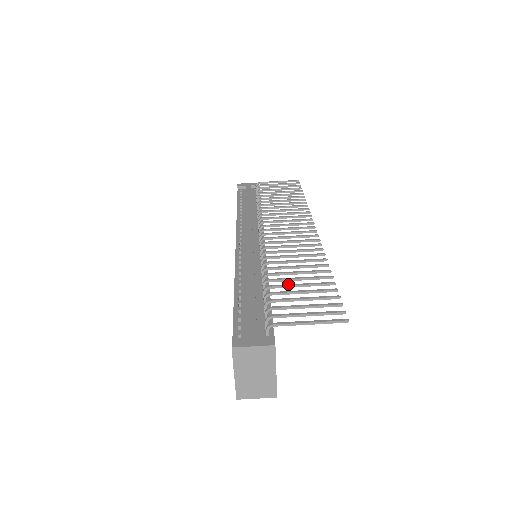
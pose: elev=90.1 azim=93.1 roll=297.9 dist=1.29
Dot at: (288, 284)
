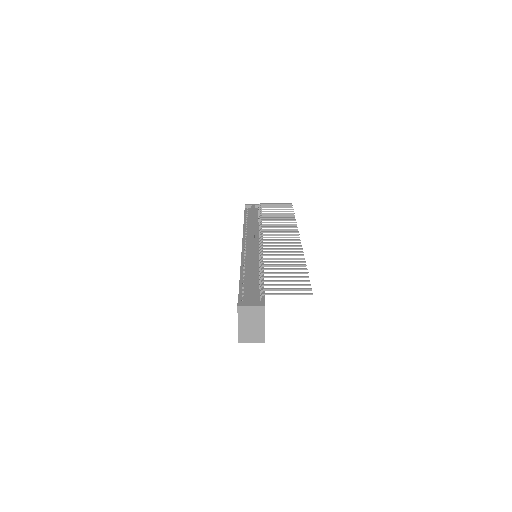
Dot at: (276, 272)
